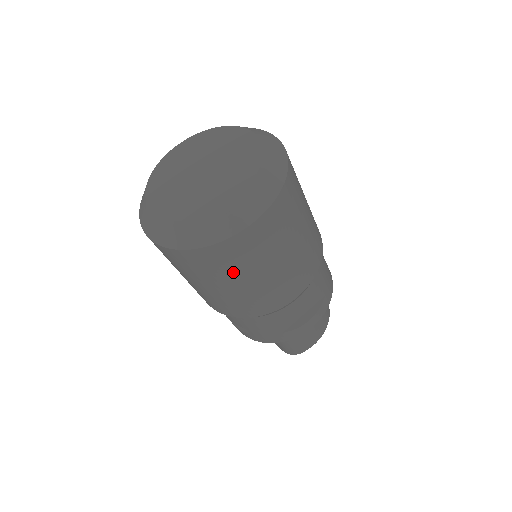
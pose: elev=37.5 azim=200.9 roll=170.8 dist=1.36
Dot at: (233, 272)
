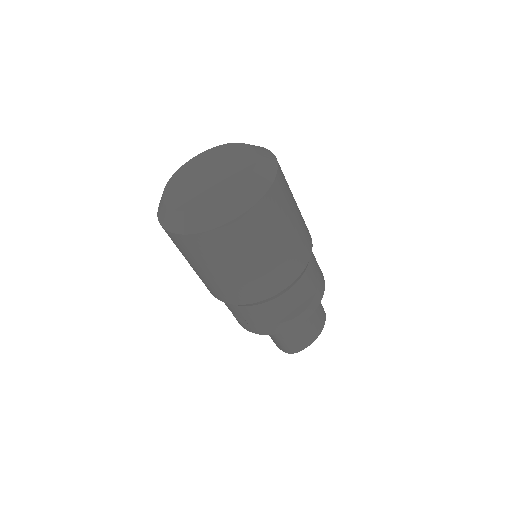
Dot at: (229, 257)
